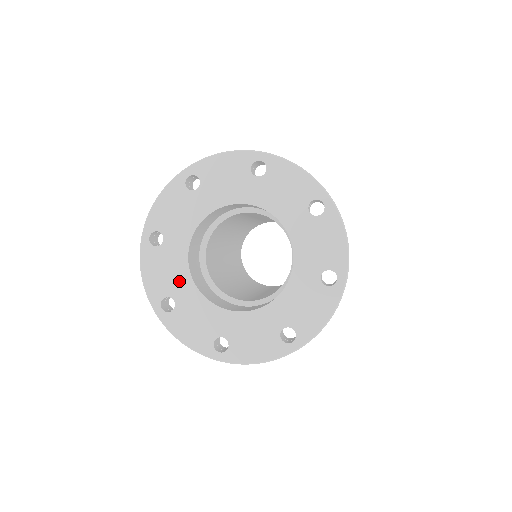
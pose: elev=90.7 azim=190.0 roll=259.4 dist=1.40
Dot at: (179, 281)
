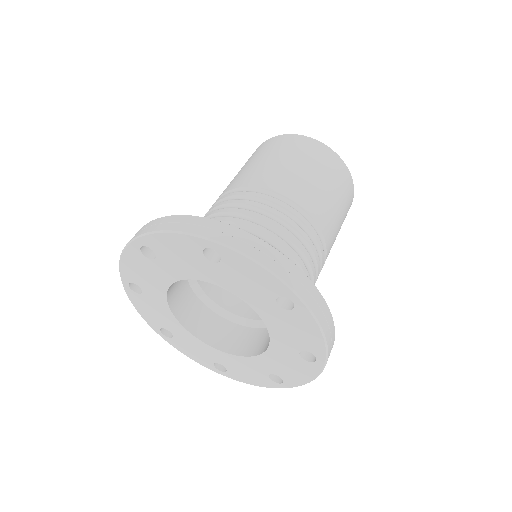
Dot at: (154, 287)
